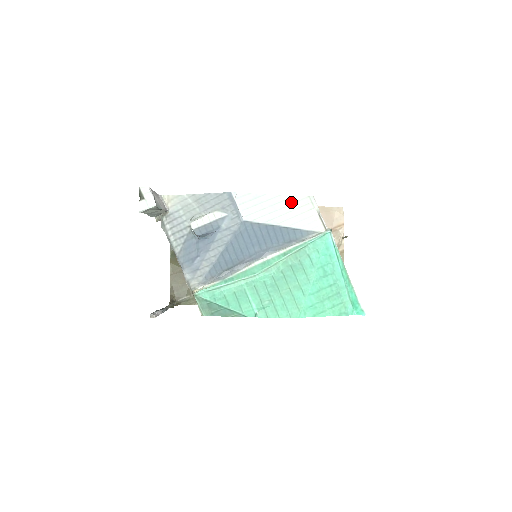
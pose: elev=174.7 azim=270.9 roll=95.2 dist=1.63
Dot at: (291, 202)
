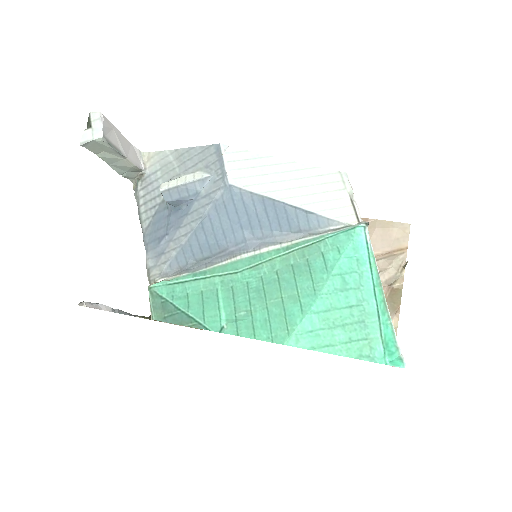
Dot at: (310, 174)
